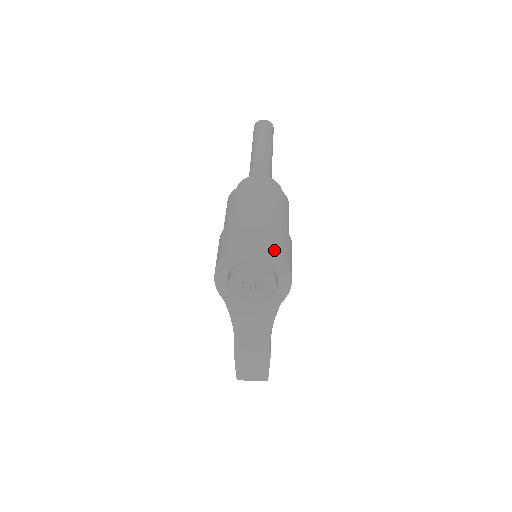
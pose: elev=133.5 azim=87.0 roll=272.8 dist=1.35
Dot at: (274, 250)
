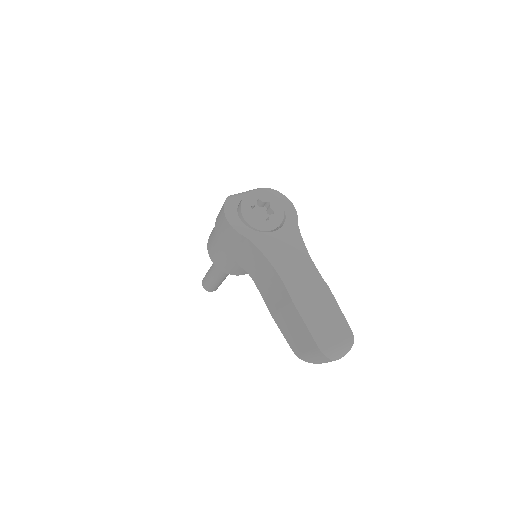
Dot at: (262, 188)
